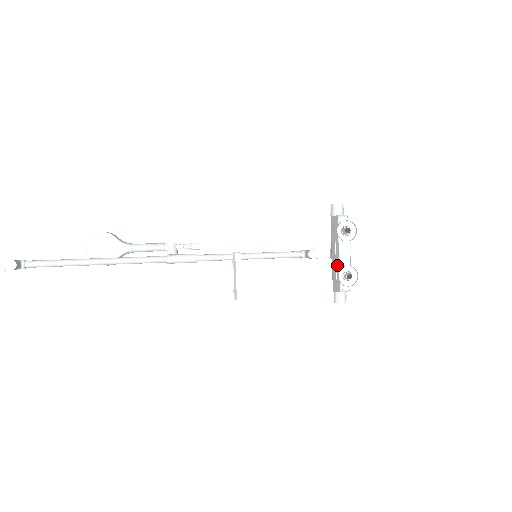
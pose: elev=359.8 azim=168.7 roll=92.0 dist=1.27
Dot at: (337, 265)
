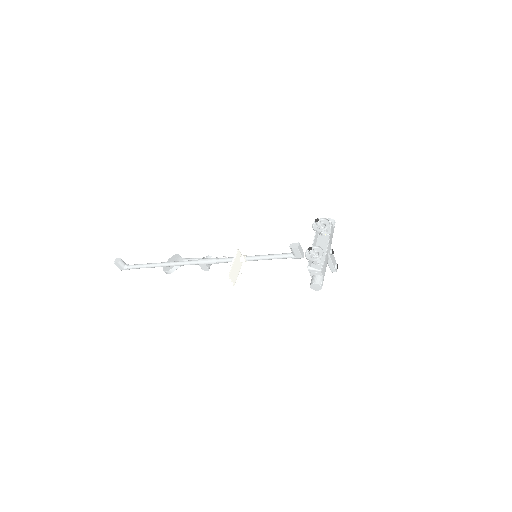
Dot at: occluded
